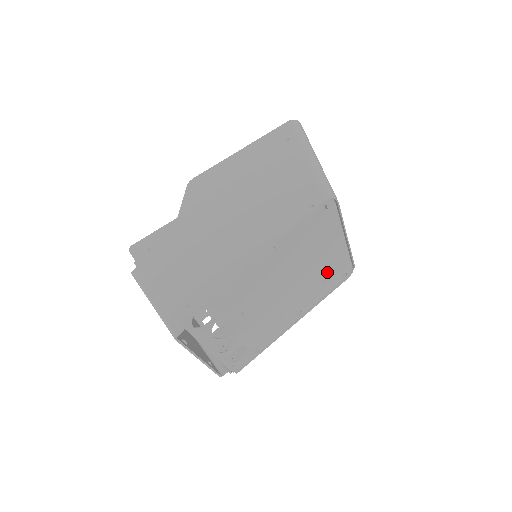
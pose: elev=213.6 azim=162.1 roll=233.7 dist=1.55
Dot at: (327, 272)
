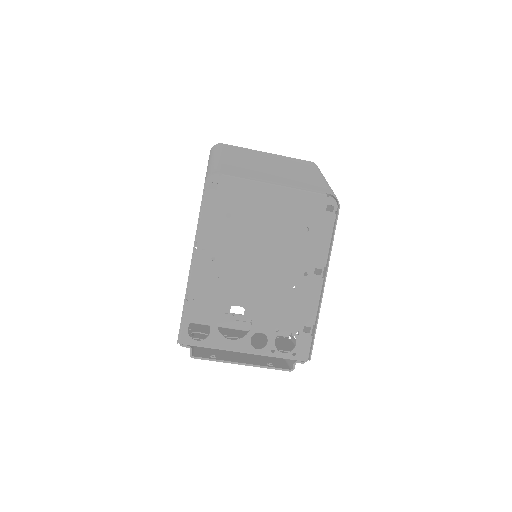
Dot at: (298, 221)
